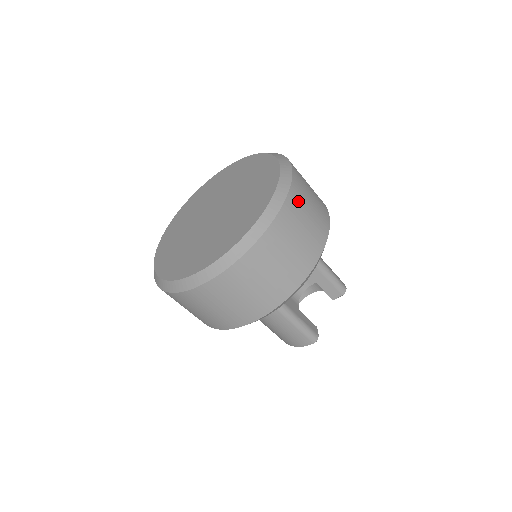
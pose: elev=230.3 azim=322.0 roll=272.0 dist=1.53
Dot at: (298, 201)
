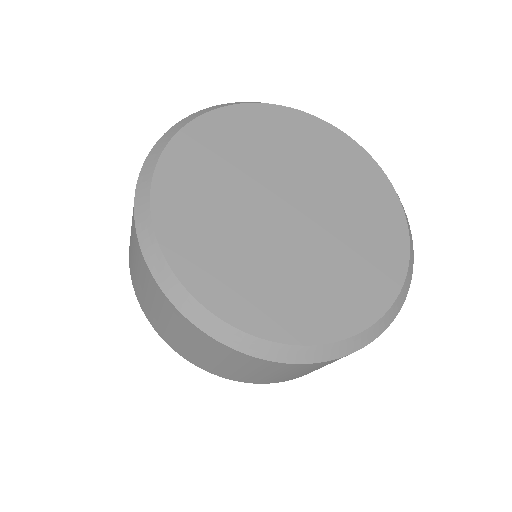
Dot at: (334, 361)
